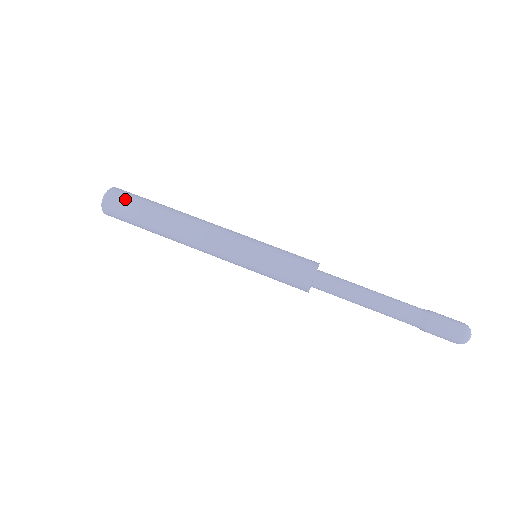
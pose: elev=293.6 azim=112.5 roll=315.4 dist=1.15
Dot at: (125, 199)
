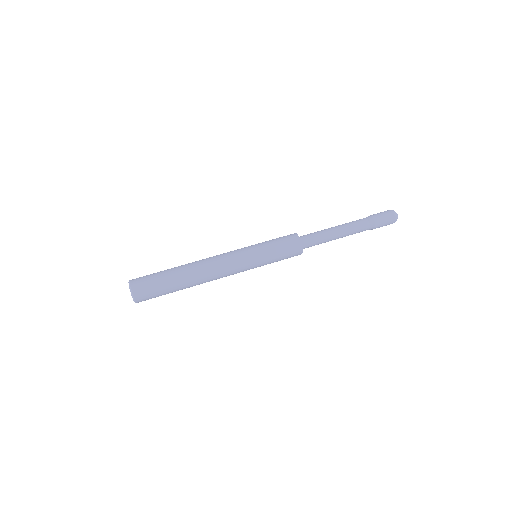
Dot at: (148, 284)
